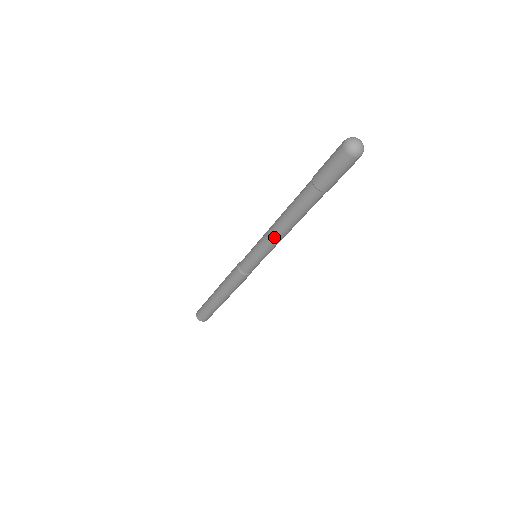
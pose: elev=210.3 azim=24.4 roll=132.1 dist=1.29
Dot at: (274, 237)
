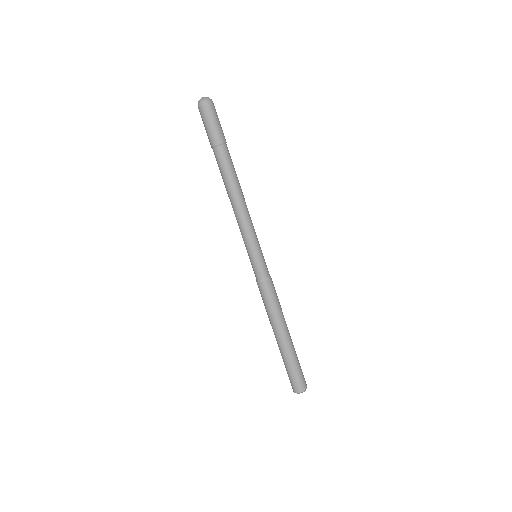
Dot at: (236, 217)
